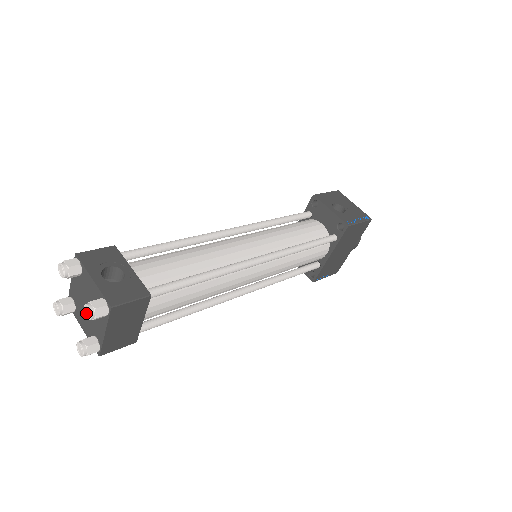
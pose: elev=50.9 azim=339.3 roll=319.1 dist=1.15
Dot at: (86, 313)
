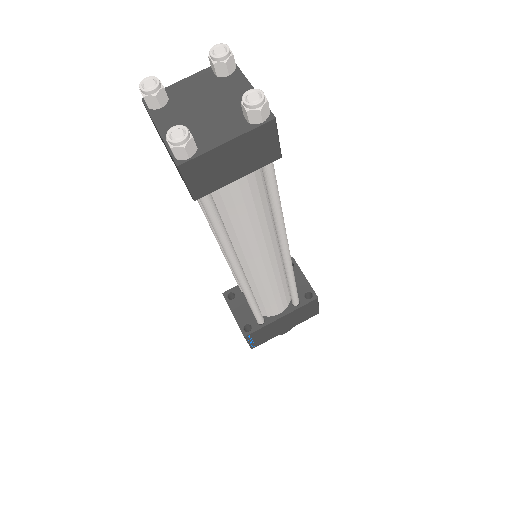
Dot at: (249, 97)
